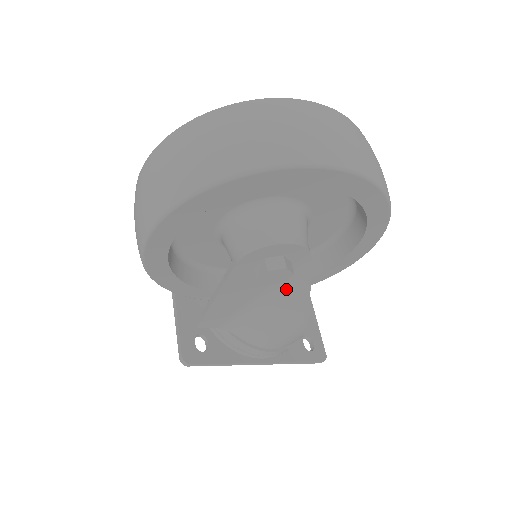
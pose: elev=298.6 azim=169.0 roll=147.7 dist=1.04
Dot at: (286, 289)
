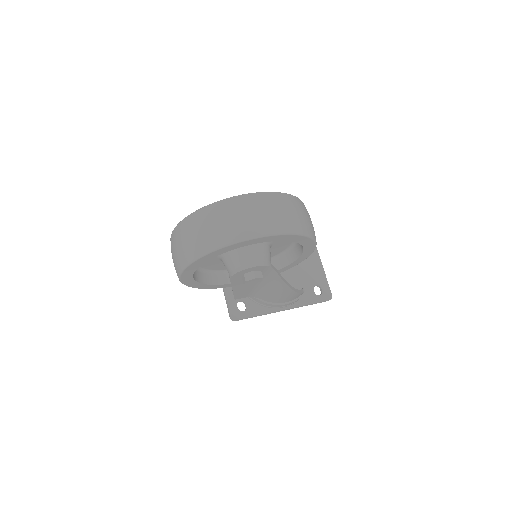
Dot at: (270, 279)
